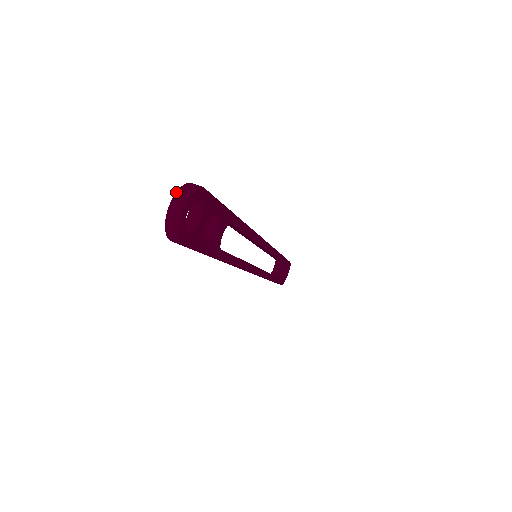
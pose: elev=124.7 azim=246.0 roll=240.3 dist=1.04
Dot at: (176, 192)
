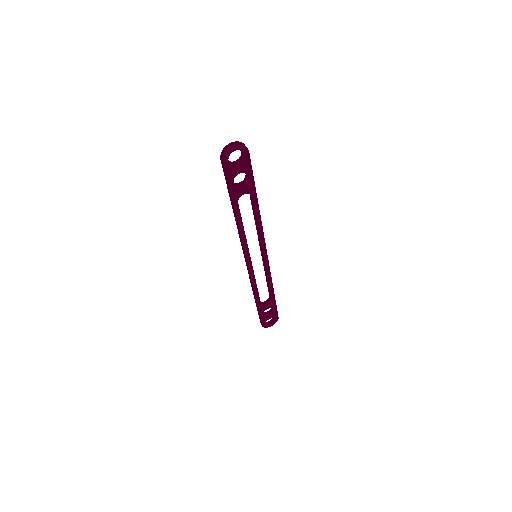
Dot at: (237, 141)
